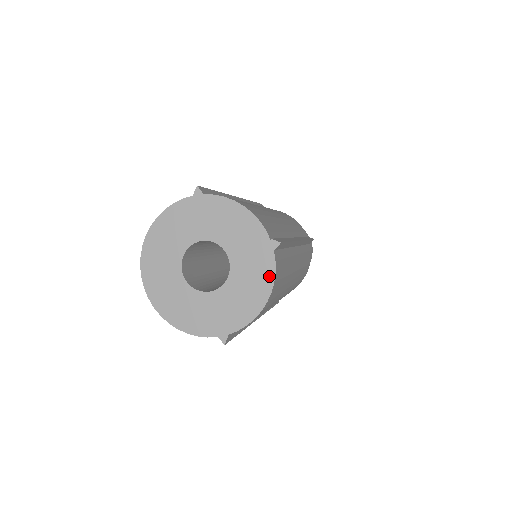
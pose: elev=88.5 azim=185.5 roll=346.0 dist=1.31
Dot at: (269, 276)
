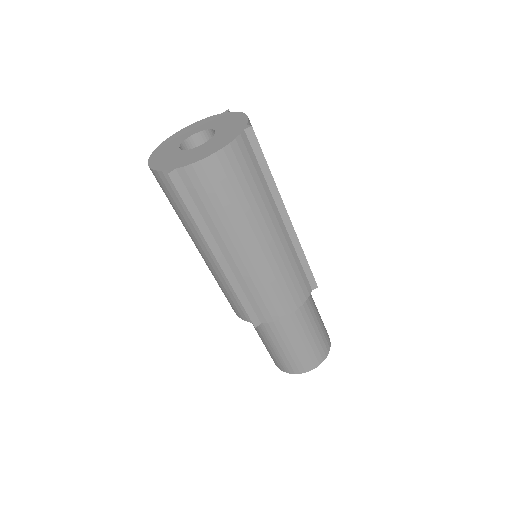
Dot at: (229, 140)
